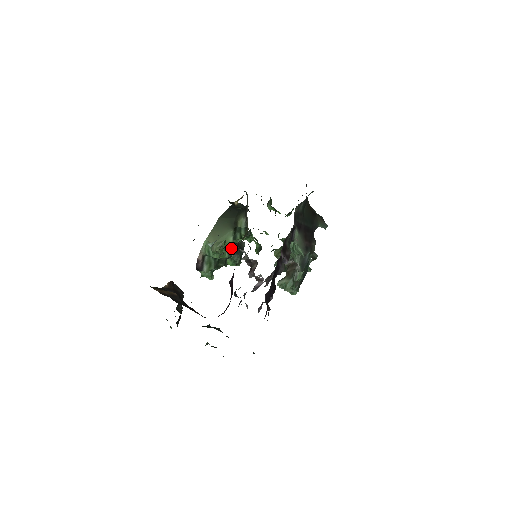
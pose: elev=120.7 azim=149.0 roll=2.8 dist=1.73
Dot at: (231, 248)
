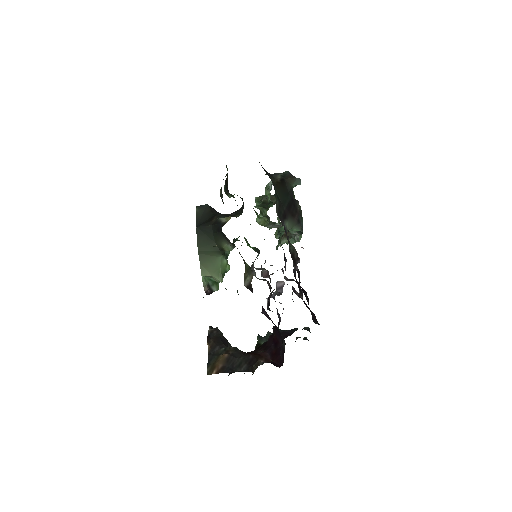
Dot at: occluded
